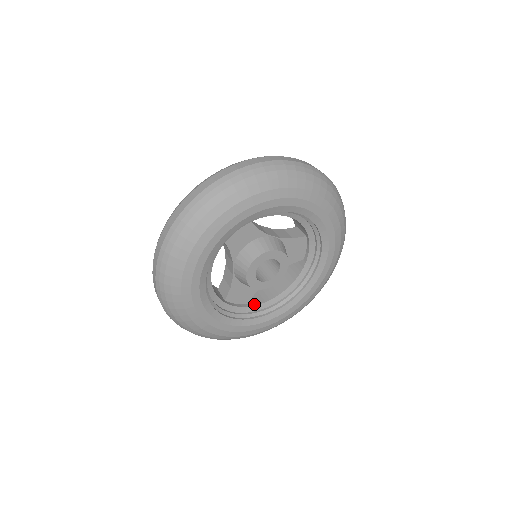
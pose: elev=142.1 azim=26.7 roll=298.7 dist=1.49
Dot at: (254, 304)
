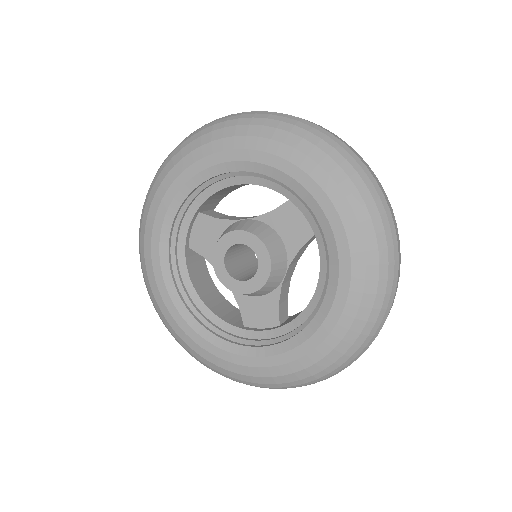
Dot at: (285, 324)
